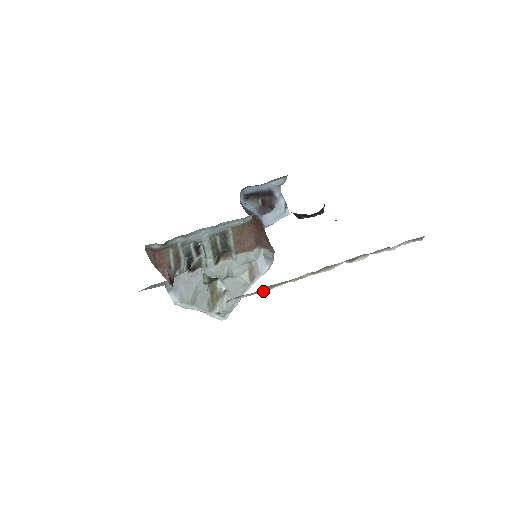
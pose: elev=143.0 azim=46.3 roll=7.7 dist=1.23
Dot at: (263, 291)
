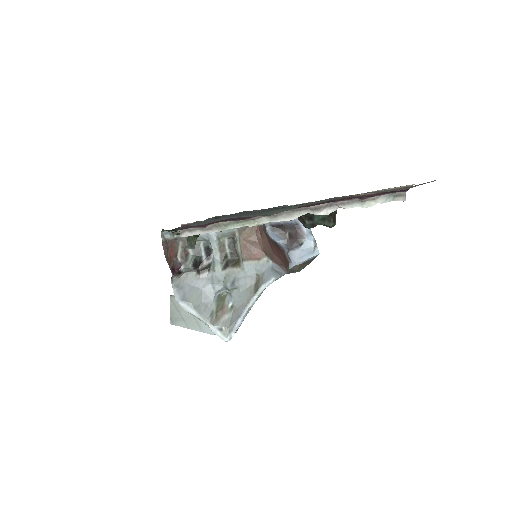
Dot at: (218, 231)
